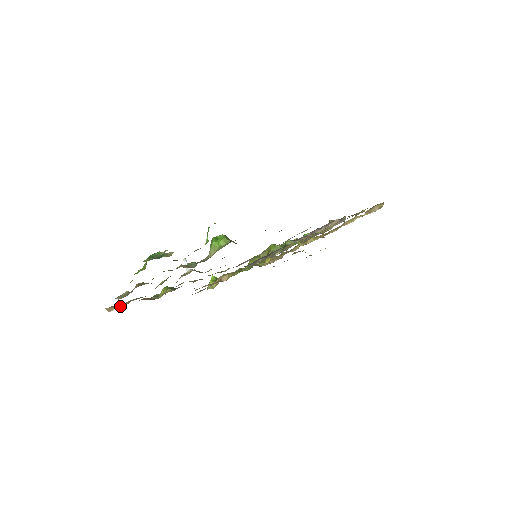
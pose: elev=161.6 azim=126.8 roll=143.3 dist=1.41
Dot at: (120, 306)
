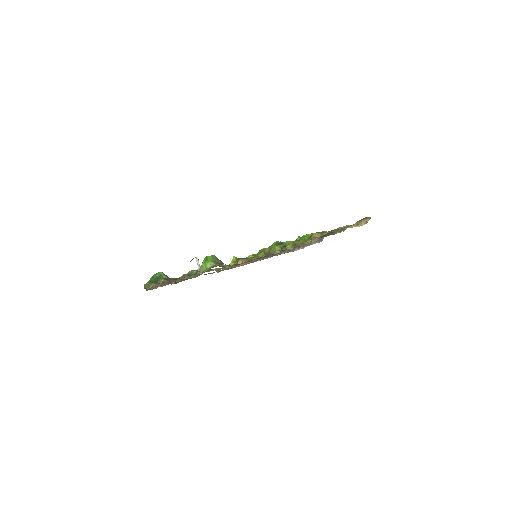
Dot at: occluded
